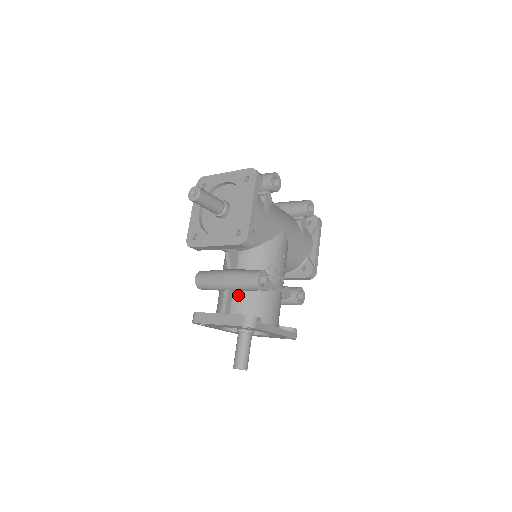
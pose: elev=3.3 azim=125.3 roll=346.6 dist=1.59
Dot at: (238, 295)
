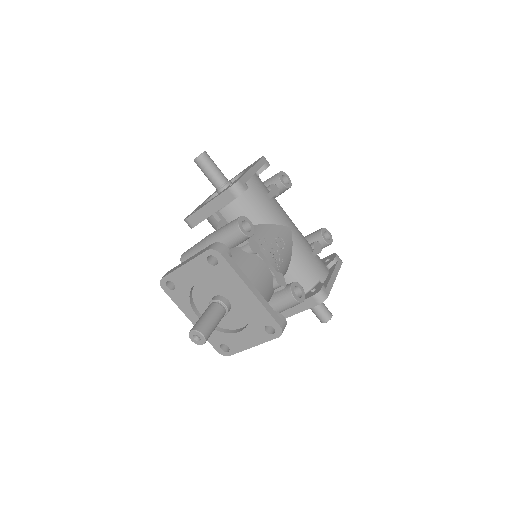
Dot at: occluded
